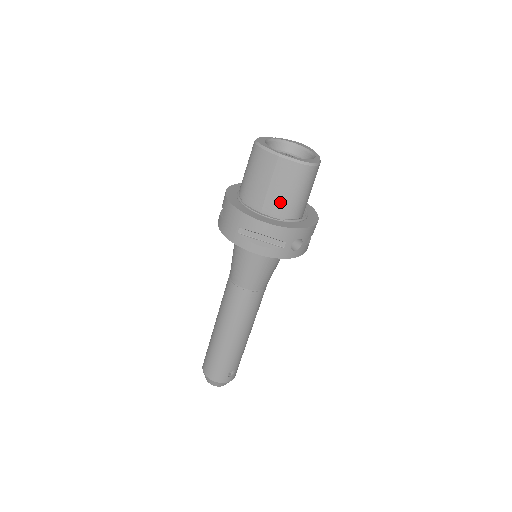
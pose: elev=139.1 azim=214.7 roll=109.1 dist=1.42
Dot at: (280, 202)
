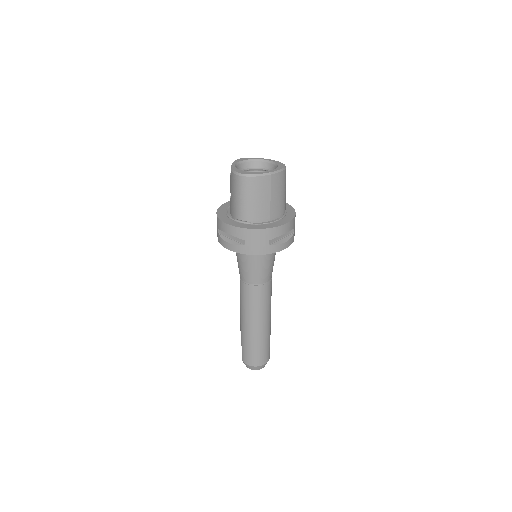
Dot at: (279, 205)
